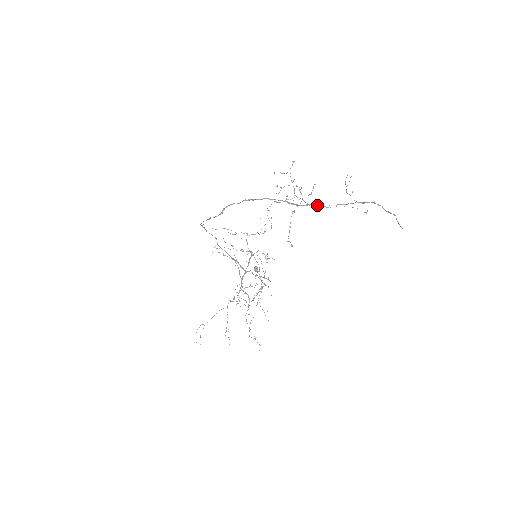
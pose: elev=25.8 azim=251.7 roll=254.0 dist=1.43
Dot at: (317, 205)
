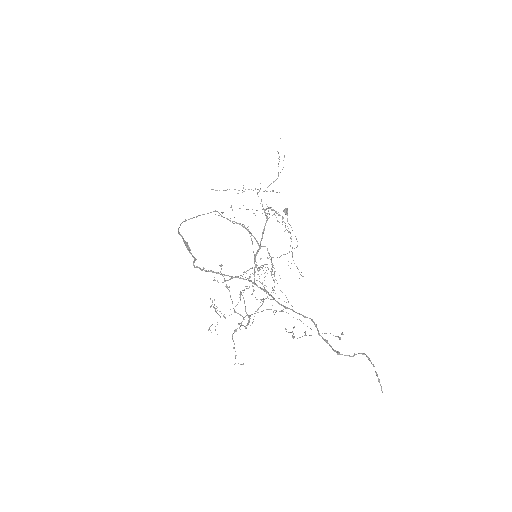
Dot at: occluded
